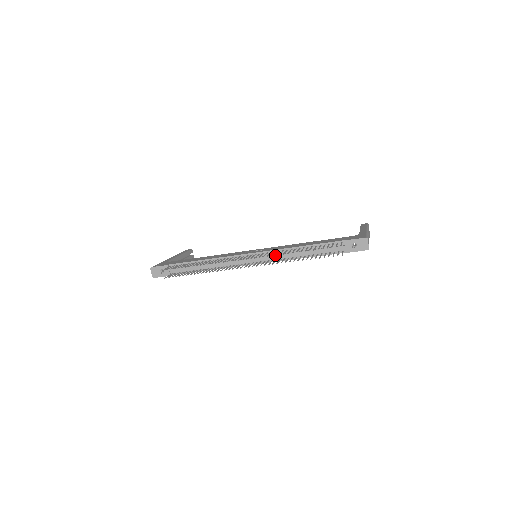
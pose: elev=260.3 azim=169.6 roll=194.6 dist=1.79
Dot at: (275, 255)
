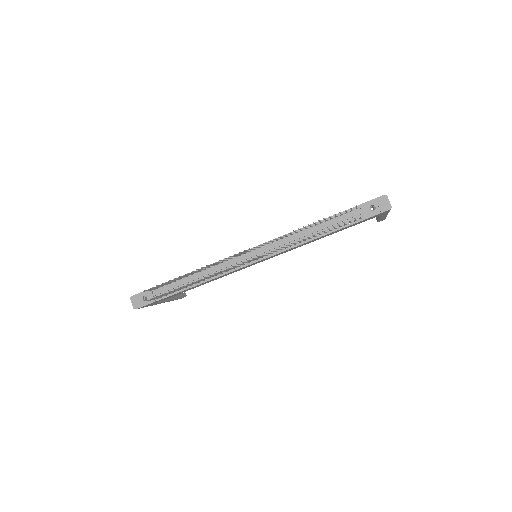
Dot at: (278, 237)
